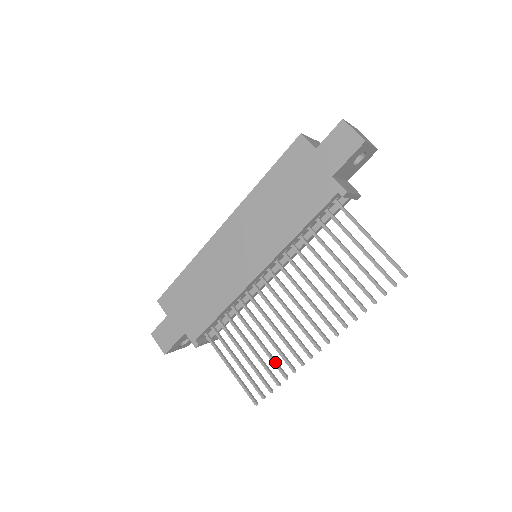
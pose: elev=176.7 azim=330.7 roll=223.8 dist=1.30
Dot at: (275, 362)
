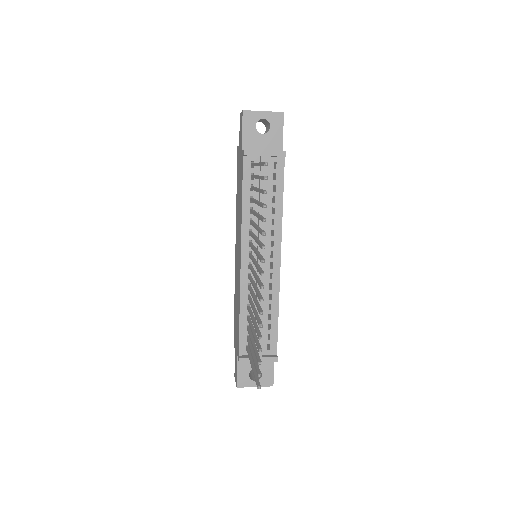
Dot at: (256, 330)
